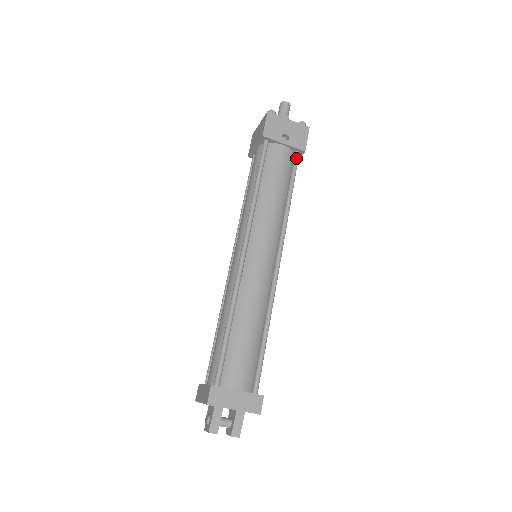
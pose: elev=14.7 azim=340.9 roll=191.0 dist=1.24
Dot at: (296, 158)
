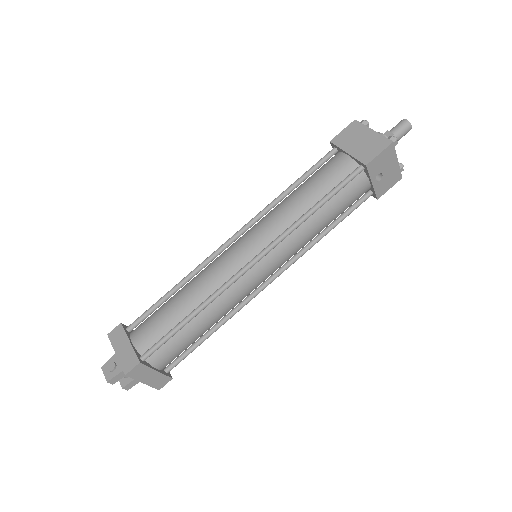
Dot at: (366, 199)
